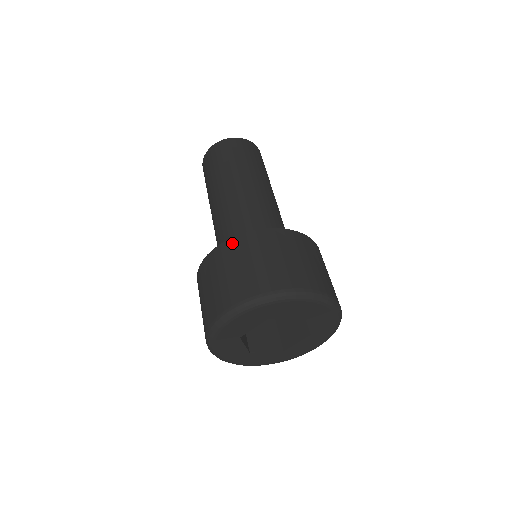
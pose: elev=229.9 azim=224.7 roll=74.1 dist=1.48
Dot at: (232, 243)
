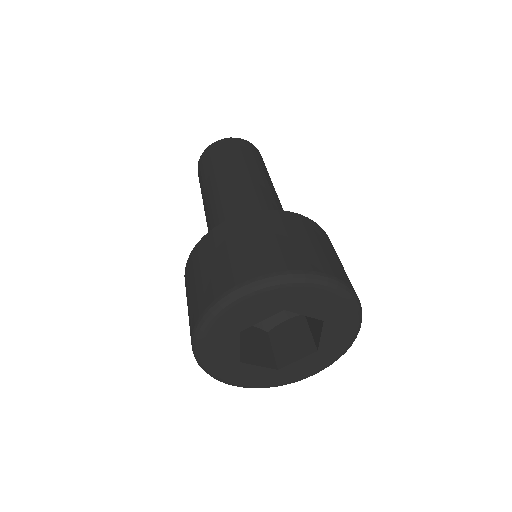
Dot at: (249, 217)
